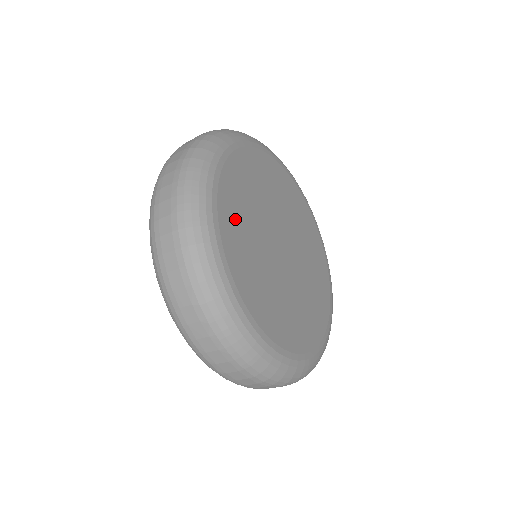
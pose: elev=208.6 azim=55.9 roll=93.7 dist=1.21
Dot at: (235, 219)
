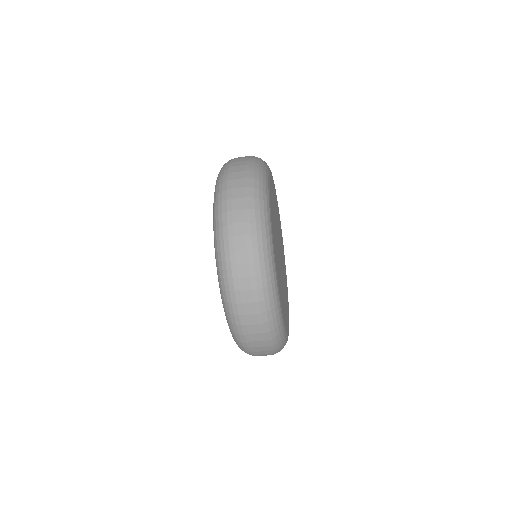
Dot at: (272, 202)
